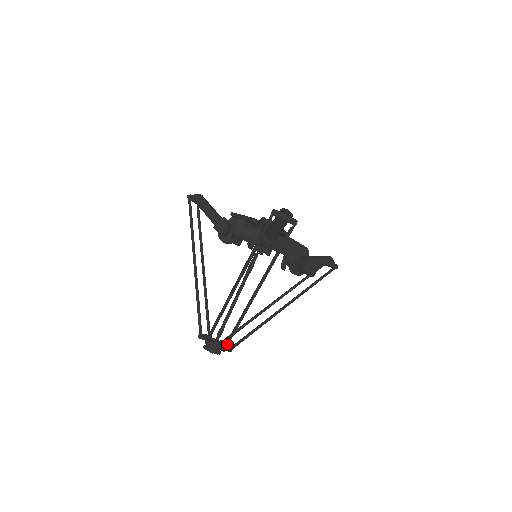
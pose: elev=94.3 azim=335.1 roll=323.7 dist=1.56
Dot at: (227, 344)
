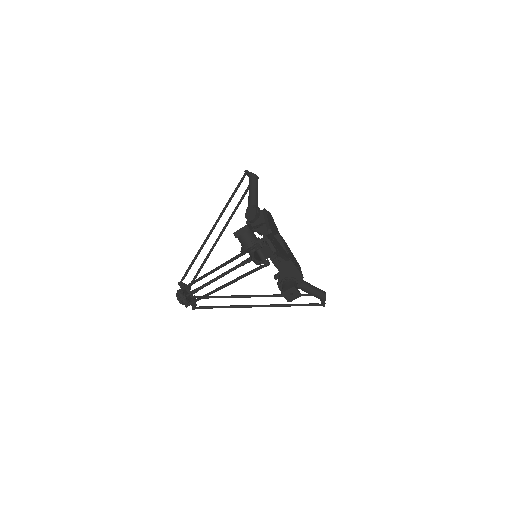
Dot at: (190, 304)
